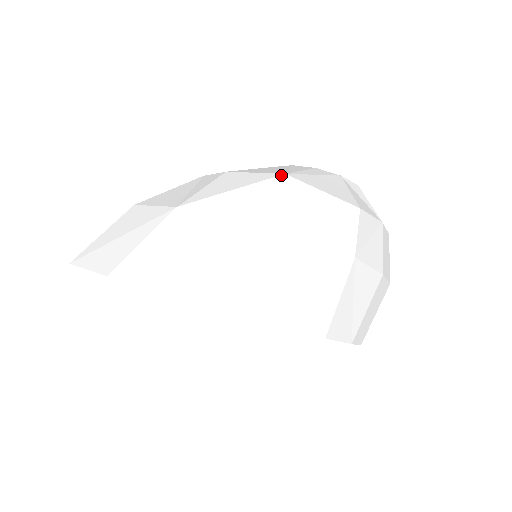
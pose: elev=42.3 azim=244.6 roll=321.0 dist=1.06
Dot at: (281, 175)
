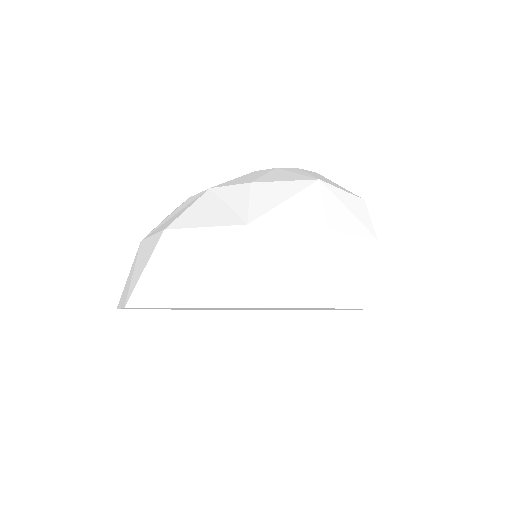
Dot at: (317, 181)
